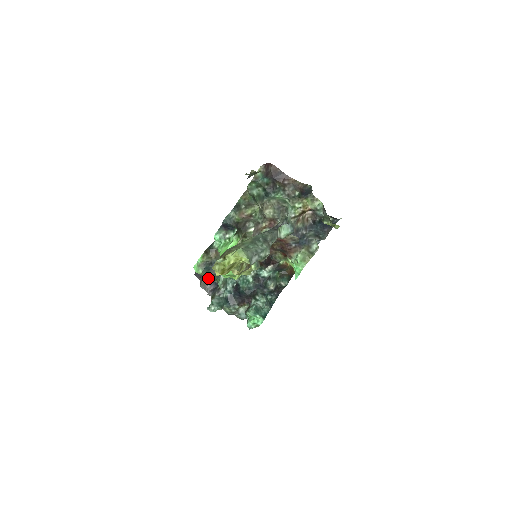
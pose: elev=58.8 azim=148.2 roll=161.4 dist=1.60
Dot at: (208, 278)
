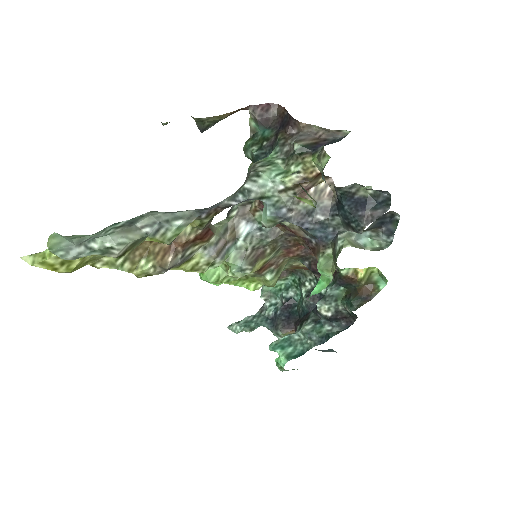
Dot at: occluded
